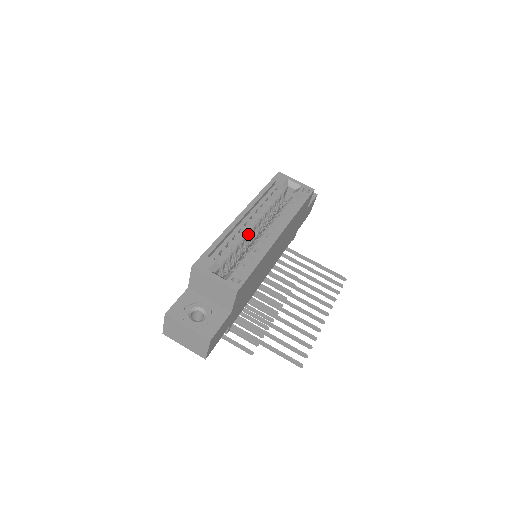
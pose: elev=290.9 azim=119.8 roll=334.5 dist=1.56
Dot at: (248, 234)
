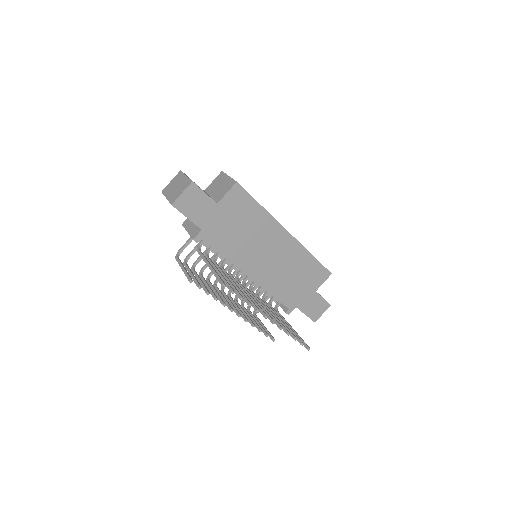
Dot at: occluded
